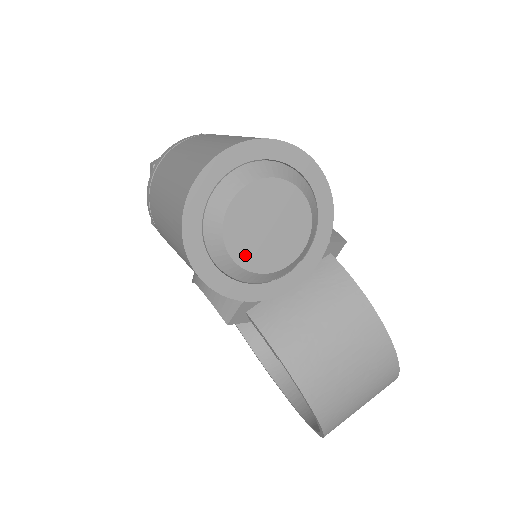
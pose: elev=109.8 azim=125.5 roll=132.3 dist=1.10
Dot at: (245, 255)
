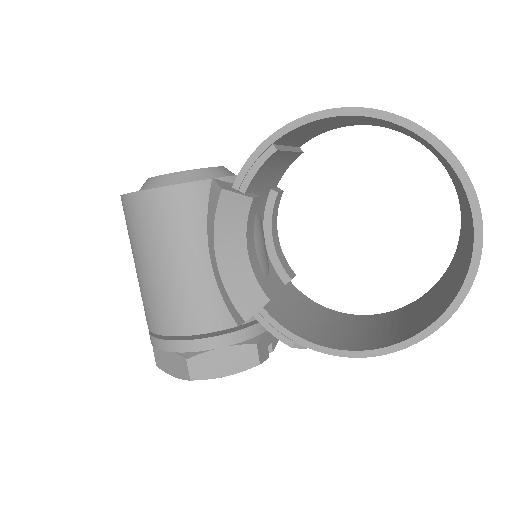
Dot at: occluded
